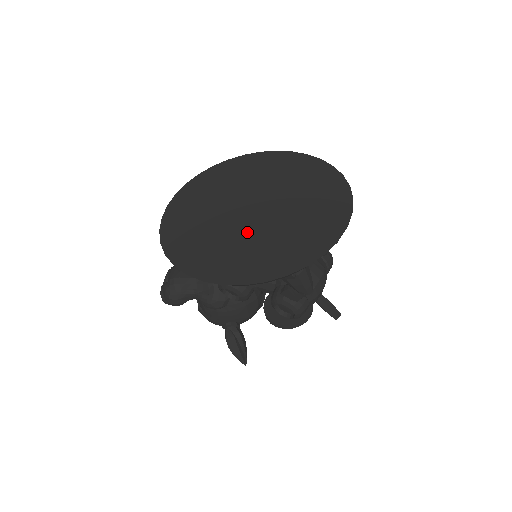
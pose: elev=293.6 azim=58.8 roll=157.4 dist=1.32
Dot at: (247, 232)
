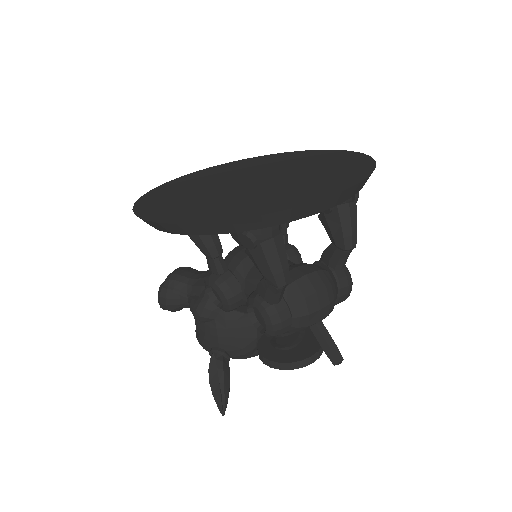
Dot at: (227, 192)
